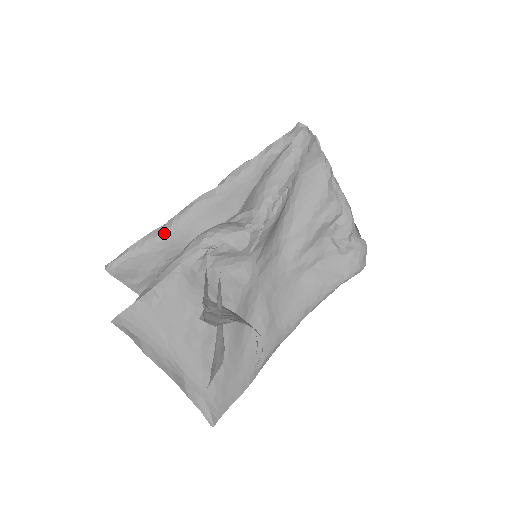
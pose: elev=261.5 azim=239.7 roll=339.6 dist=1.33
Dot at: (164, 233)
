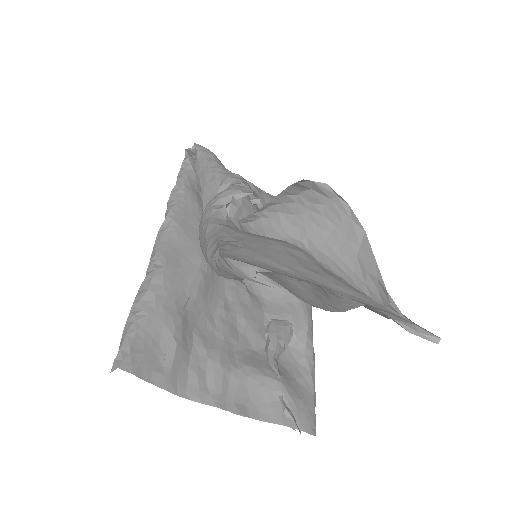
Dot at: (154, 278)
